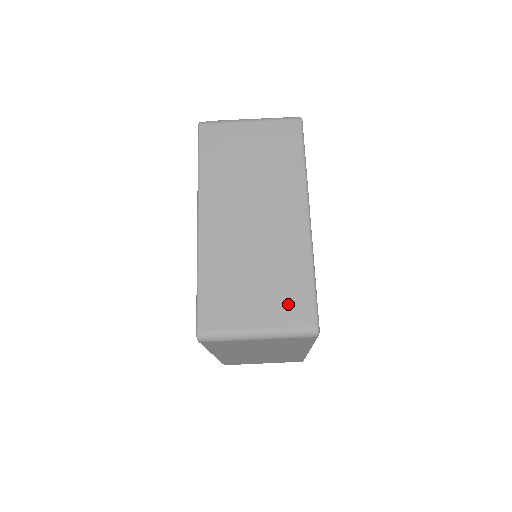
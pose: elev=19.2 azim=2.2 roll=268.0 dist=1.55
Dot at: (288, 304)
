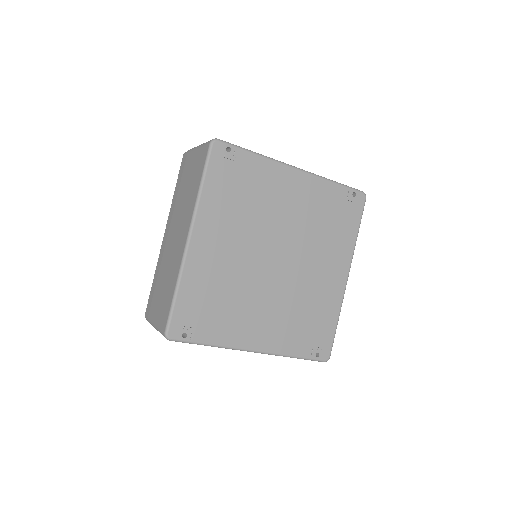
Dot at: (163, 310)
